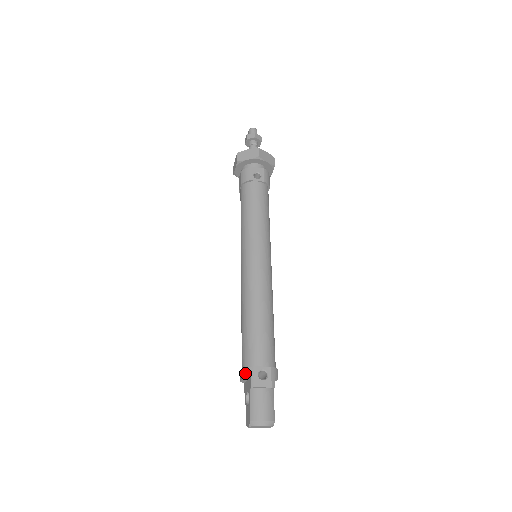
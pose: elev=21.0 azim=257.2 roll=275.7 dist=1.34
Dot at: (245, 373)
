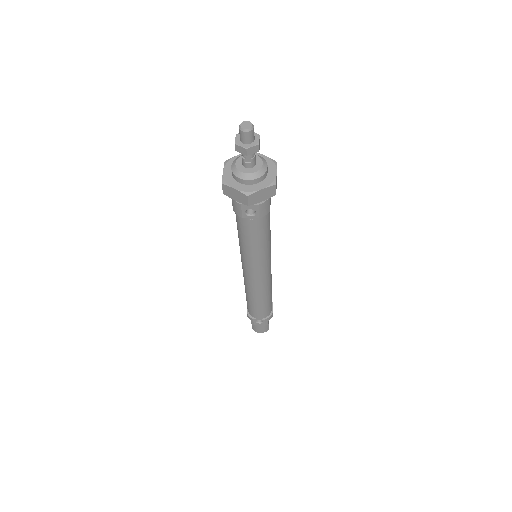
Dot at: (248, 316)
